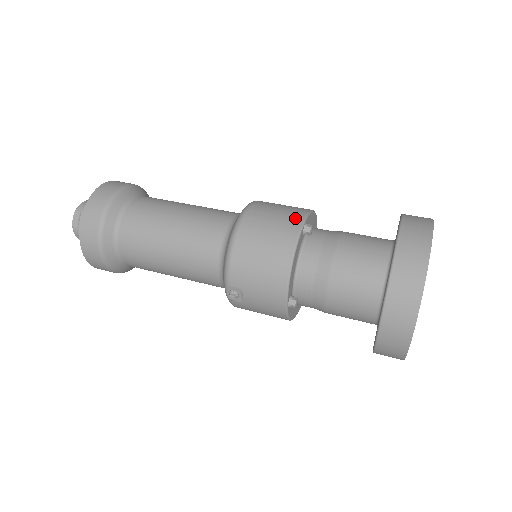
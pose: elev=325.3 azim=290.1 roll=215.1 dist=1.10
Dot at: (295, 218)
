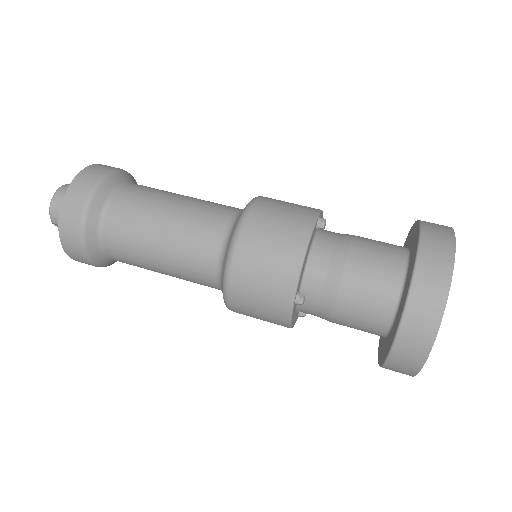
Dot at: (283, 296)
